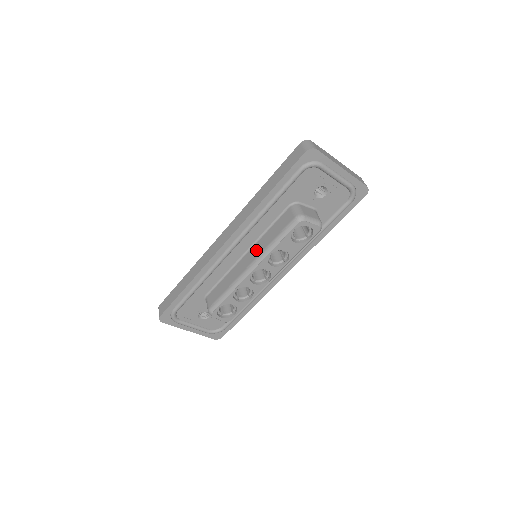
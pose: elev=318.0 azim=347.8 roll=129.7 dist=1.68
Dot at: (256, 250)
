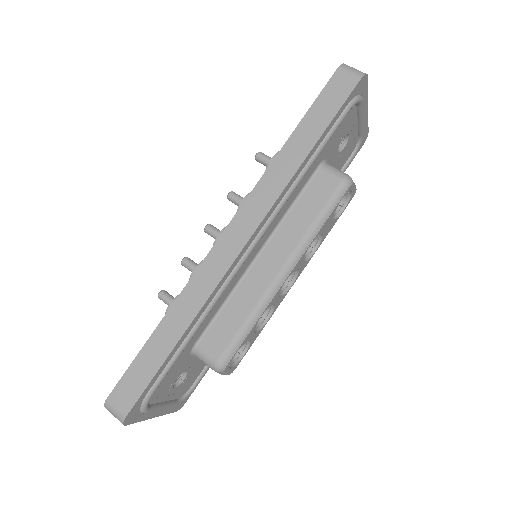
Dot at: (282, 244)
